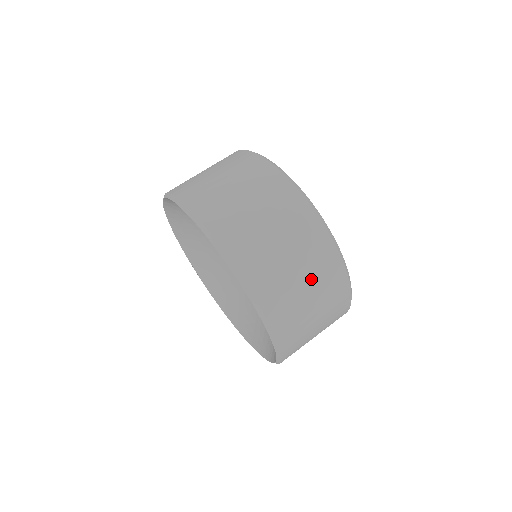
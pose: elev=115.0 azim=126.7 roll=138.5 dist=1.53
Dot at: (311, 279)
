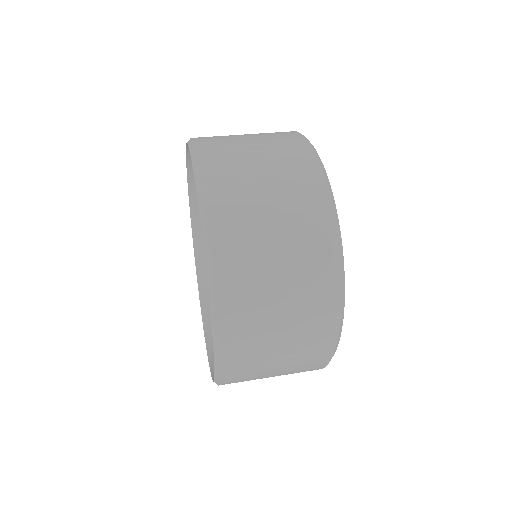
Dot at: (292, 334)
